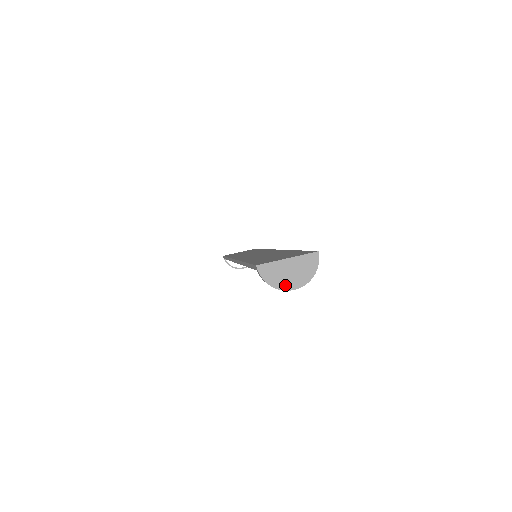
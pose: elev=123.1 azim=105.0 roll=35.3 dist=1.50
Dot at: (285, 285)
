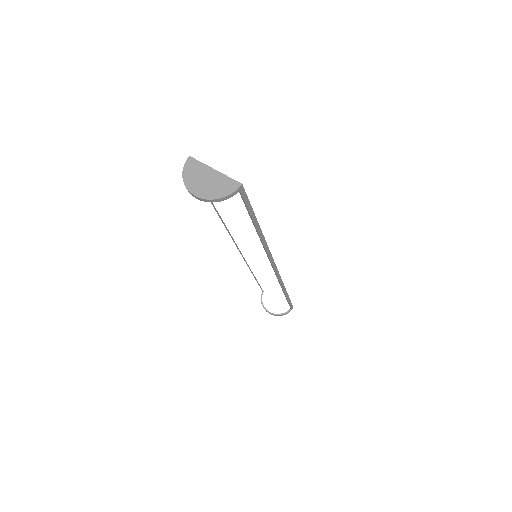
Dot at: (192, 186)
